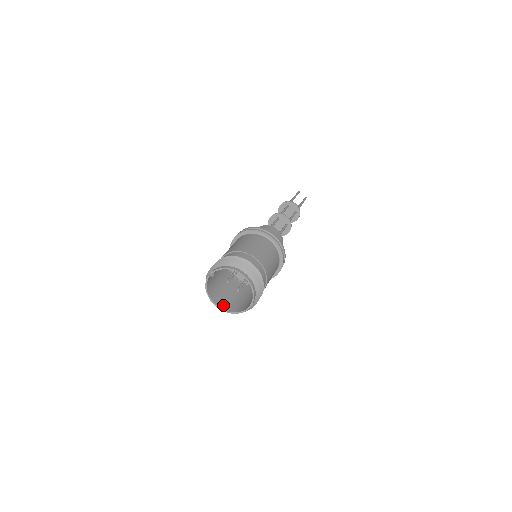
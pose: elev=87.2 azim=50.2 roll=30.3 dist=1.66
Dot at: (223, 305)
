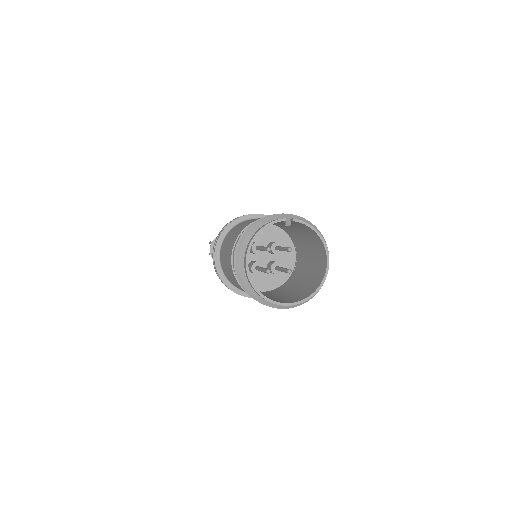
Dot at: occluded
